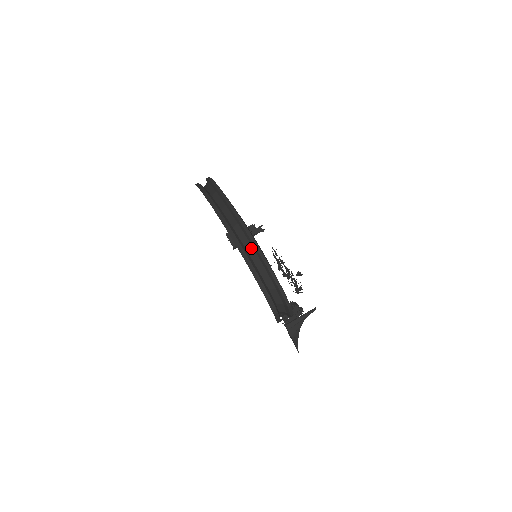
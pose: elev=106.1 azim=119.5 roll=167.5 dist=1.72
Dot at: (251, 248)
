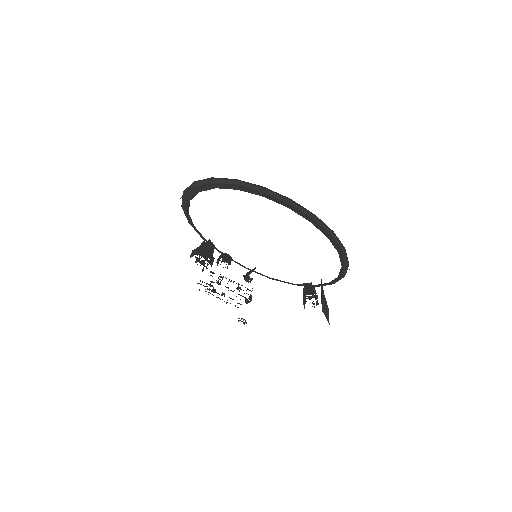
Dot at: occluded
